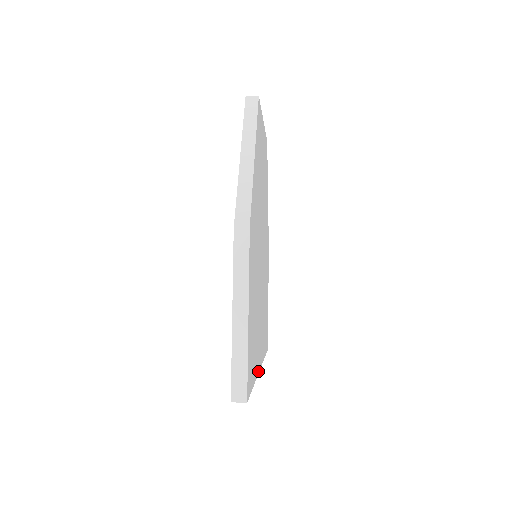
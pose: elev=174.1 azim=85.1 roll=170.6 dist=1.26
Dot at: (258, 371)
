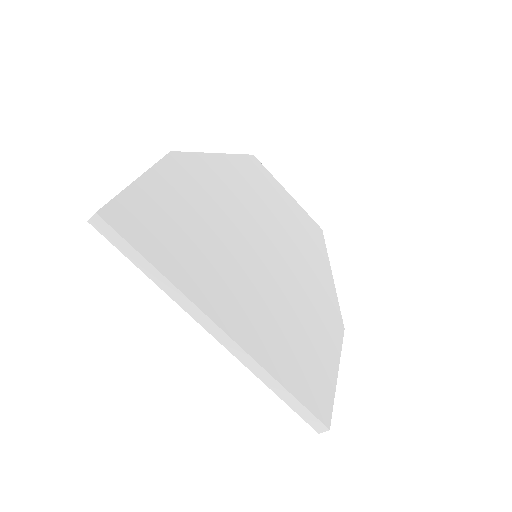
Dot at: (202, 308)
